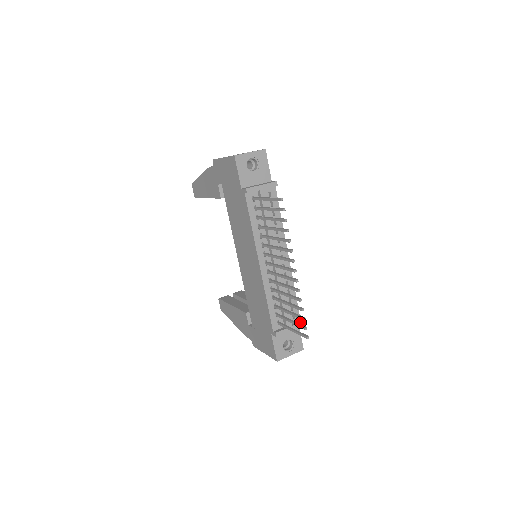
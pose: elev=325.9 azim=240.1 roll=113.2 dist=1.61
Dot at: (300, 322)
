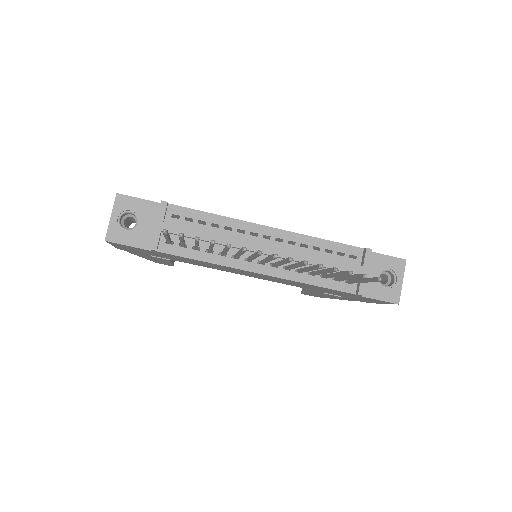
Dot at: (364, 253)
